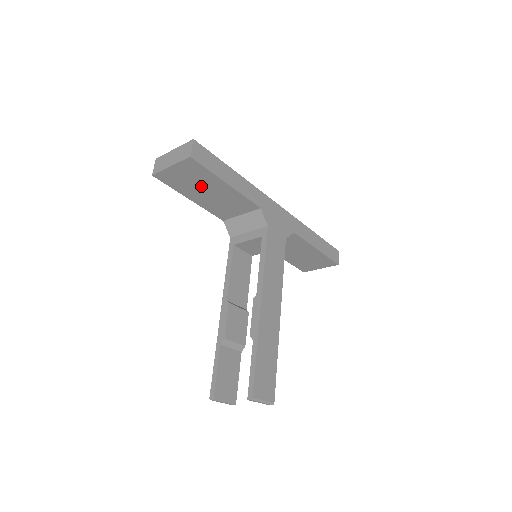
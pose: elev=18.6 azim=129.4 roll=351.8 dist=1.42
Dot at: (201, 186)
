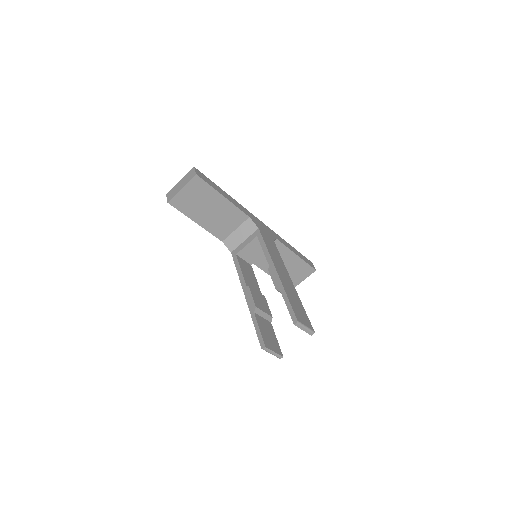
Dot at: (204, 204)
